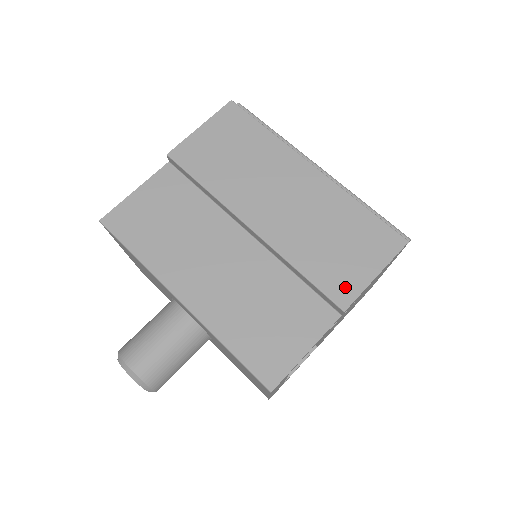
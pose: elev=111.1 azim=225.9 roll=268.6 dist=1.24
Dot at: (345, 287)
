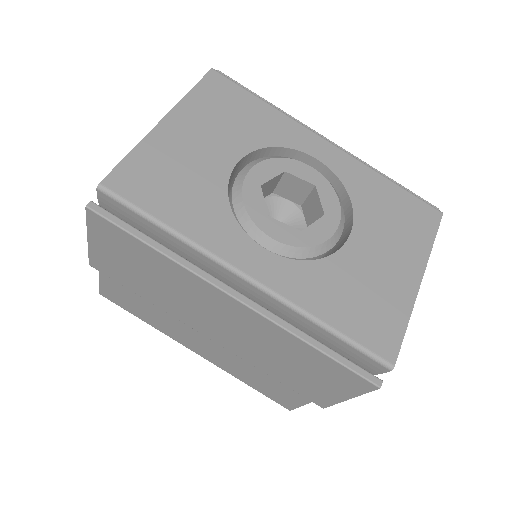
Dot at: (317, 397)
